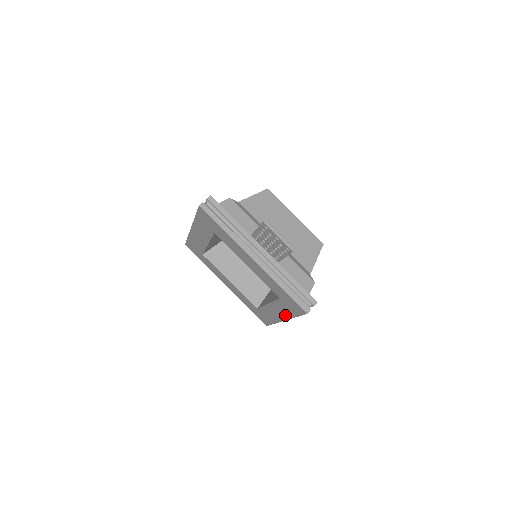
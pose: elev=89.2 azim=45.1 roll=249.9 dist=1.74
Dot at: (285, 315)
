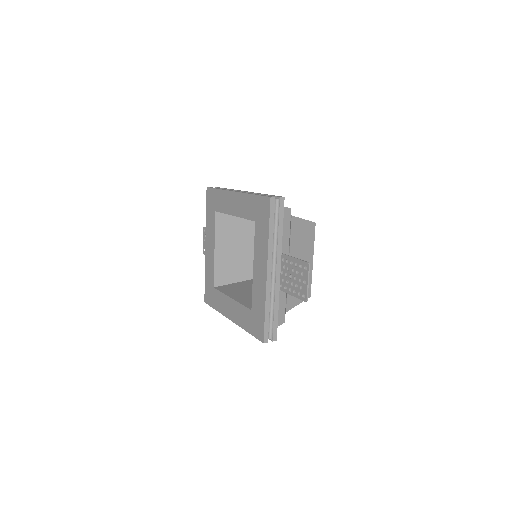
Dot at: (238, 320)
